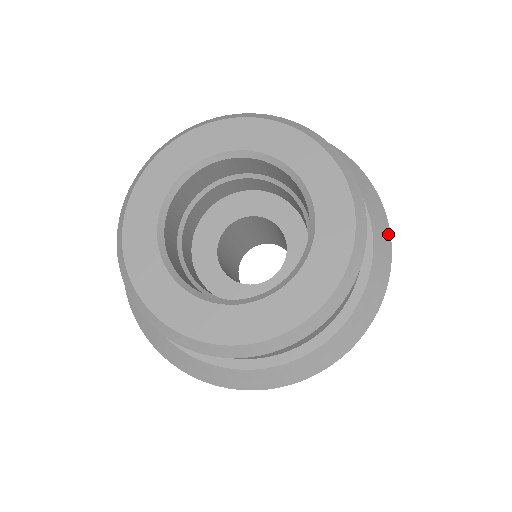
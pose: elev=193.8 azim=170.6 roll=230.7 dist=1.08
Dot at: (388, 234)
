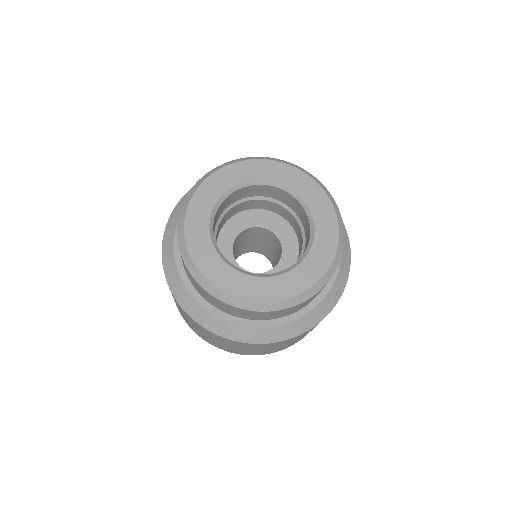
Dot at: (349, 260)
